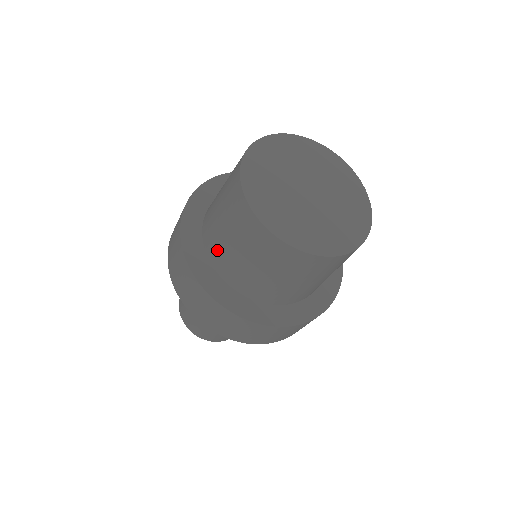
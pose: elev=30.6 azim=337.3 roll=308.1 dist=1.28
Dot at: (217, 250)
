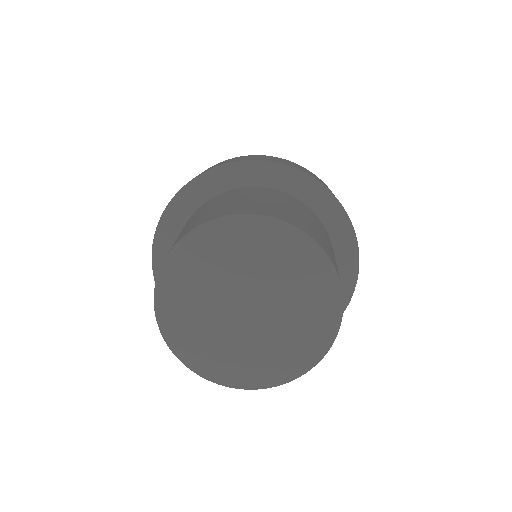
Dot at: occluded
